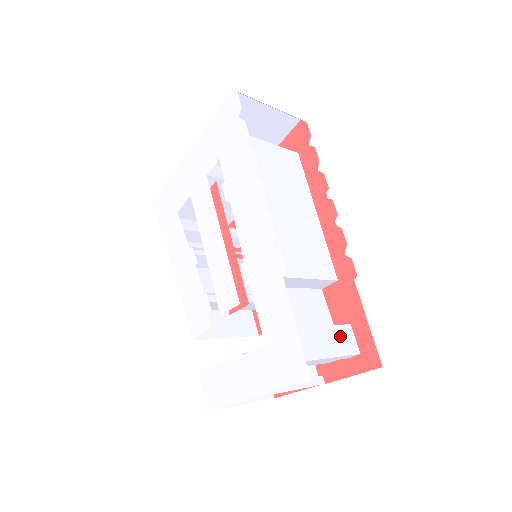
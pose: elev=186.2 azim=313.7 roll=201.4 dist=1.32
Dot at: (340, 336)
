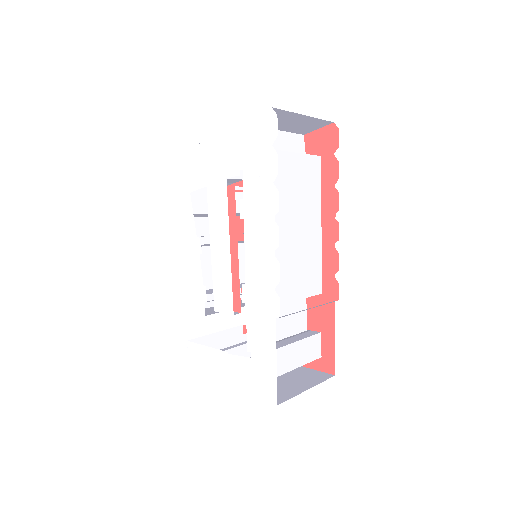
Dot at: (309, 346)
